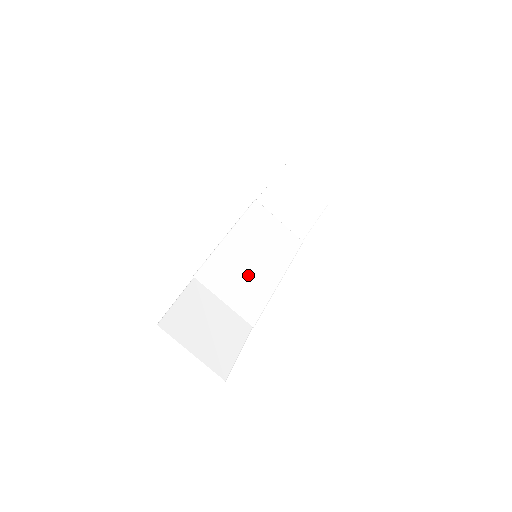
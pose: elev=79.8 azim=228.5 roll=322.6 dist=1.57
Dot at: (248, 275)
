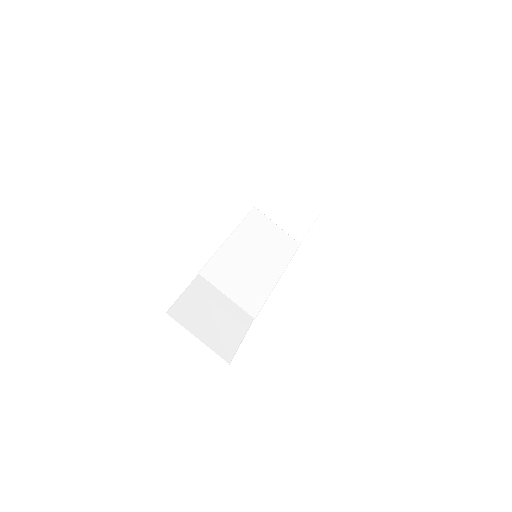
Dot at: (249, 273)
